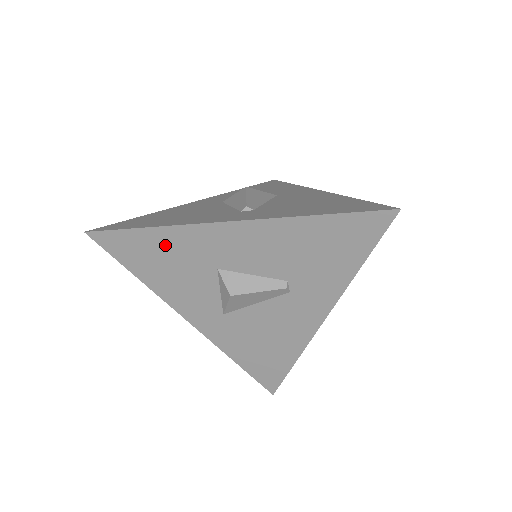
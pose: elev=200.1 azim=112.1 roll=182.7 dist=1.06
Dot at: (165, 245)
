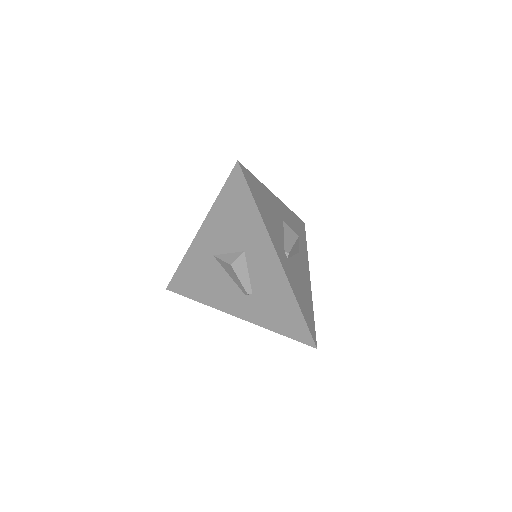
Dot at: (249, 217)
